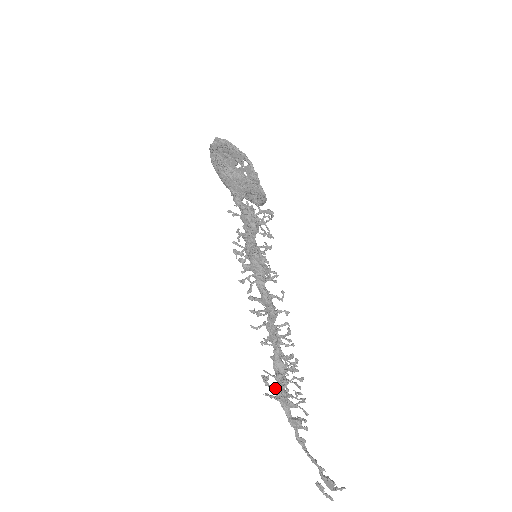
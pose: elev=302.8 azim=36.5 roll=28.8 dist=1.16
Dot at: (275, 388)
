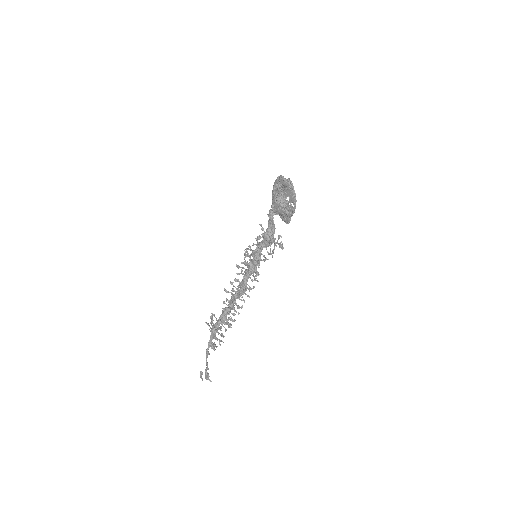
Dot at: (214, 324)
